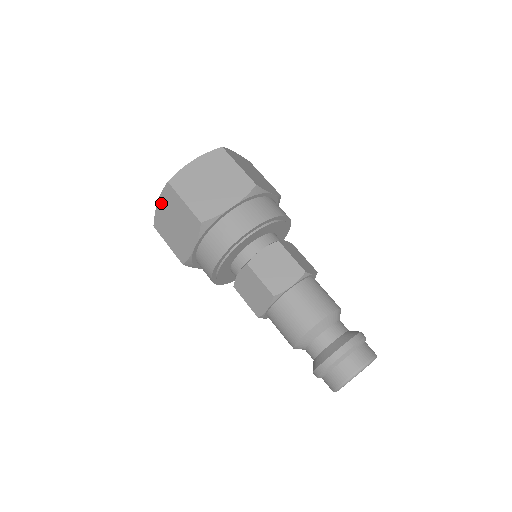
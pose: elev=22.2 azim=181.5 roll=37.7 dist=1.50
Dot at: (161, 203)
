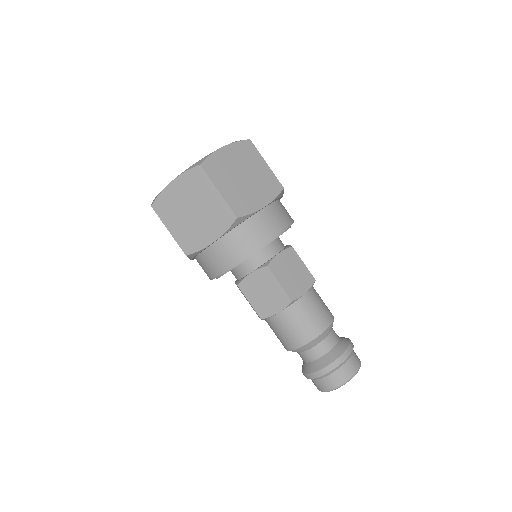
Dot at: occluded
